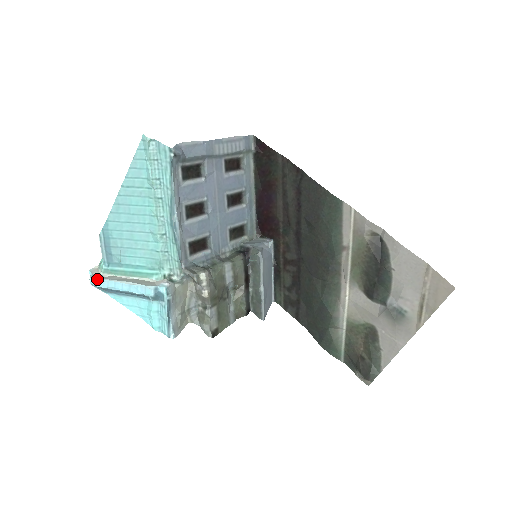
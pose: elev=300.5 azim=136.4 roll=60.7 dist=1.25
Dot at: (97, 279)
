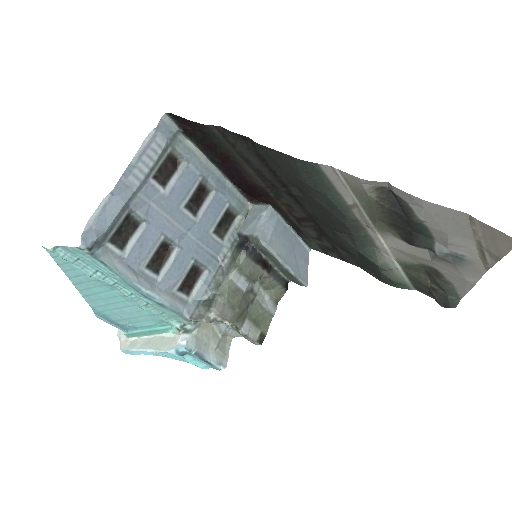
Dot at: (126, 351)
